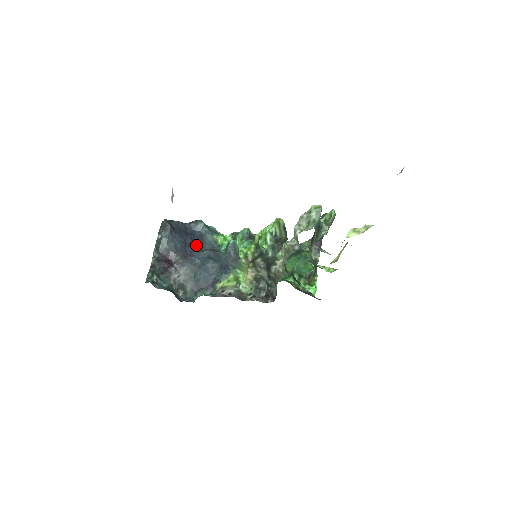
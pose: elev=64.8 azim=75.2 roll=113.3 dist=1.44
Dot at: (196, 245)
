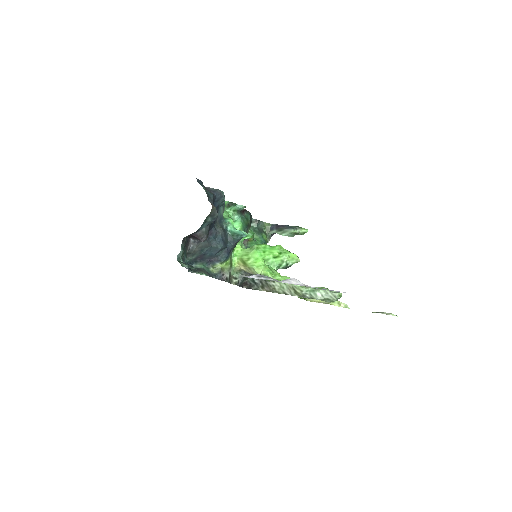
Dot at: occluded
